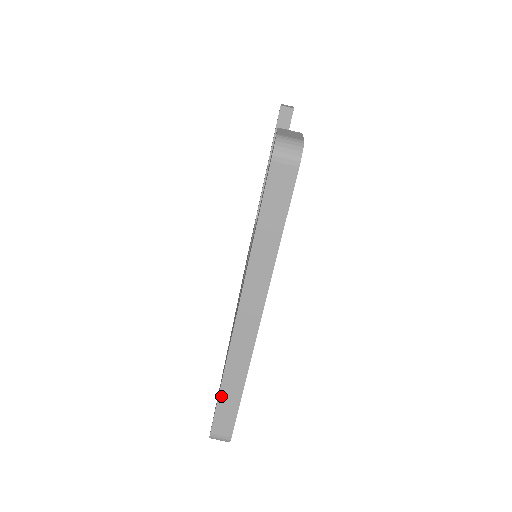
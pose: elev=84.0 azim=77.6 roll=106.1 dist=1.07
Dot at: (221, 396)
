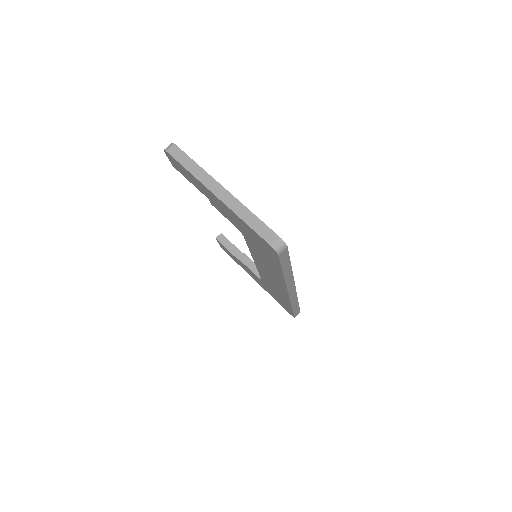
Dot at: (251, 226)
